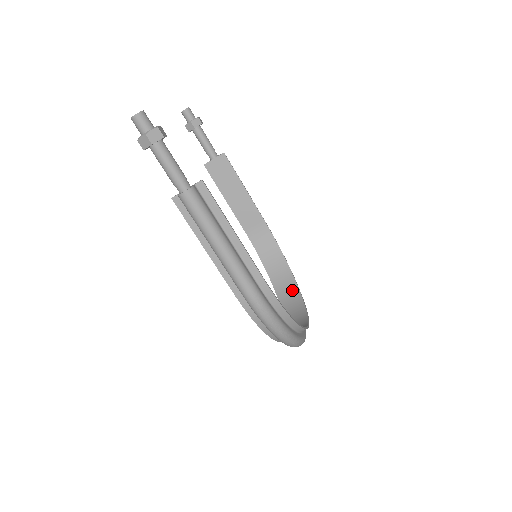
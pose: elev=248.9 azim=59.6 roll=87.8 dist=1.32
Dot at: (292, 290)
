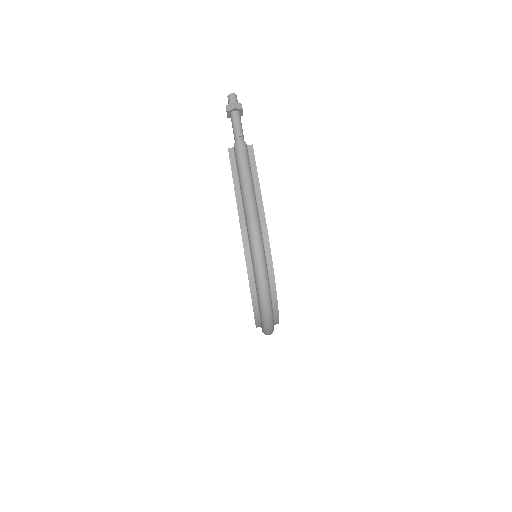
Dot at: occluded
